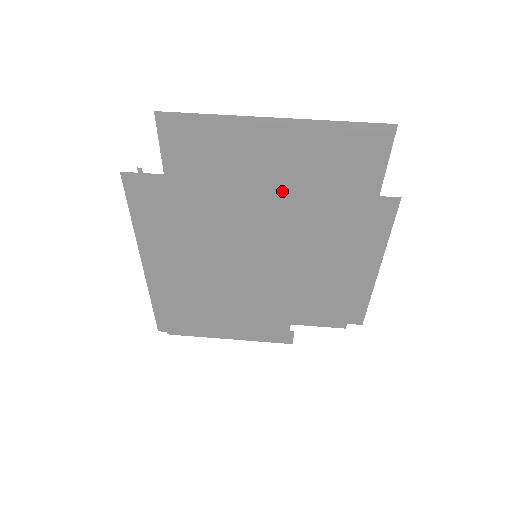
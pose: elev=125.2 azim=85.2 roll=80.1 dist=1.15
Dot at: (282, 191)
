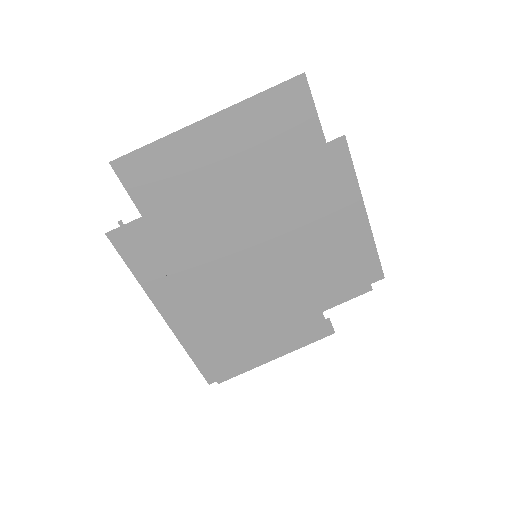
Dot at: (246, 181)
